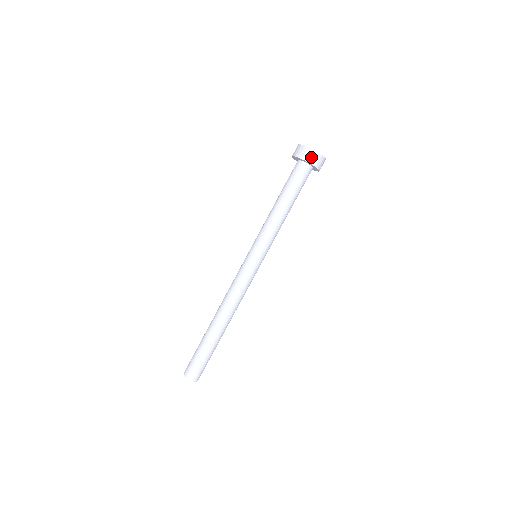
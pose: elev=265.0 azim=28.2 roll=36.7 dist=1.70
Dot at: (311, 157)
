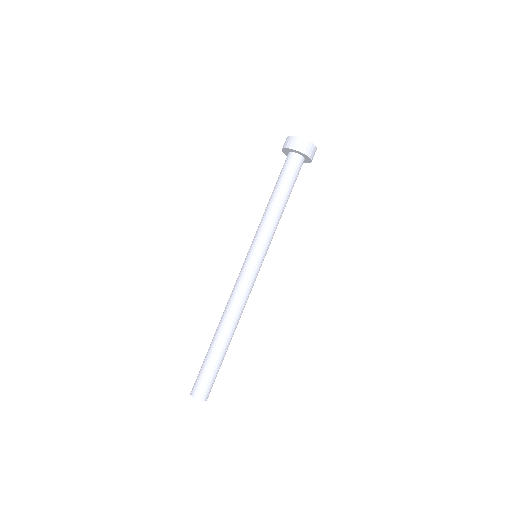
Dot at: (290, 143)
